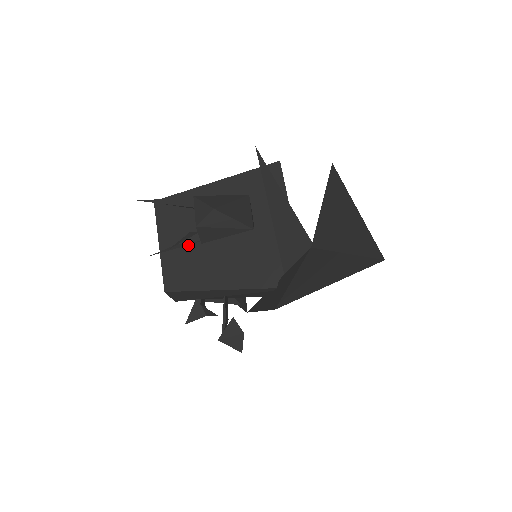
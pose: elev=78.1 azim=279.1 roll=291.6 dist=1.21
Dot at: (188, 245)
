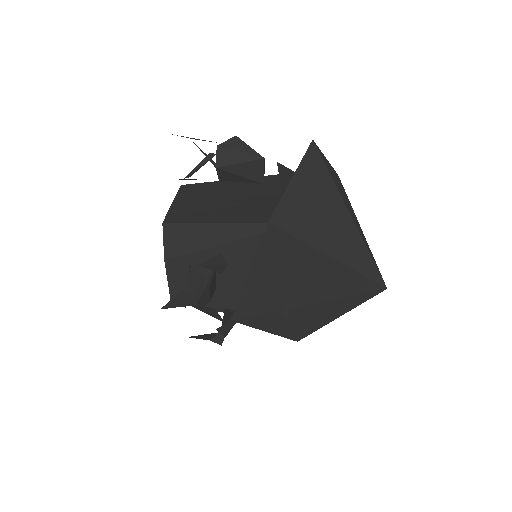
Dot at: (199, 202)
